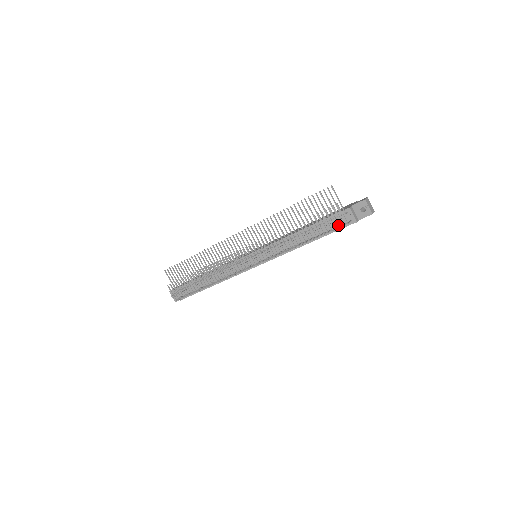
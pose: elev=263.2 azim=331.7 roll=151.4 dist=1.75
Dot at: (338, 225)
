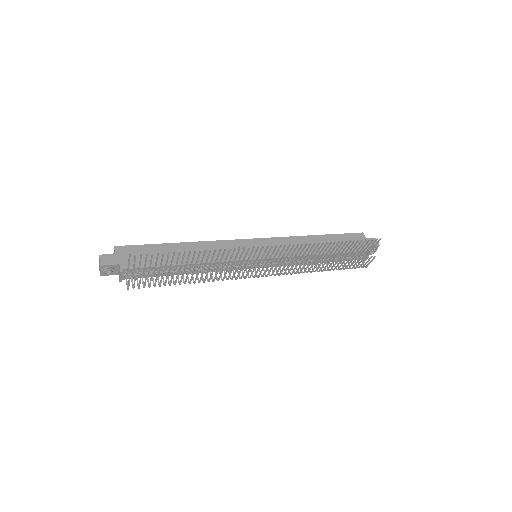
Dot at: occluded
